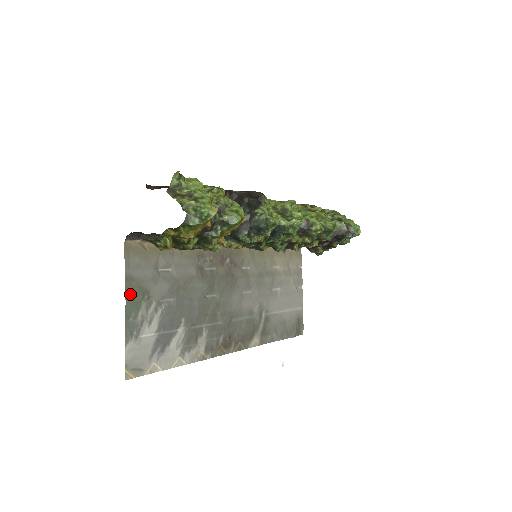
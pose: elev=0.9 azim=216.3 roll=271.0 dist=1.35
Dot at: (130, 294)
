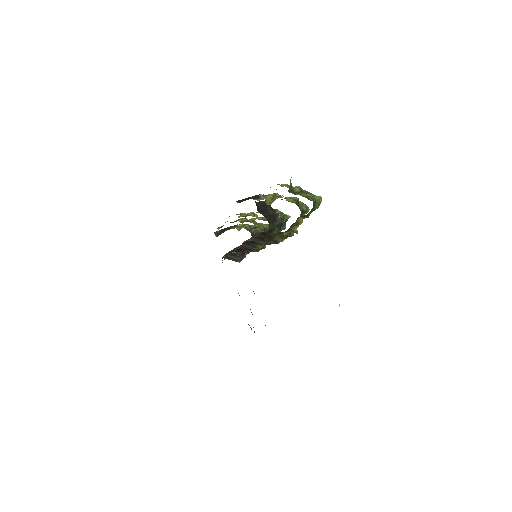
Dot at: occluded
